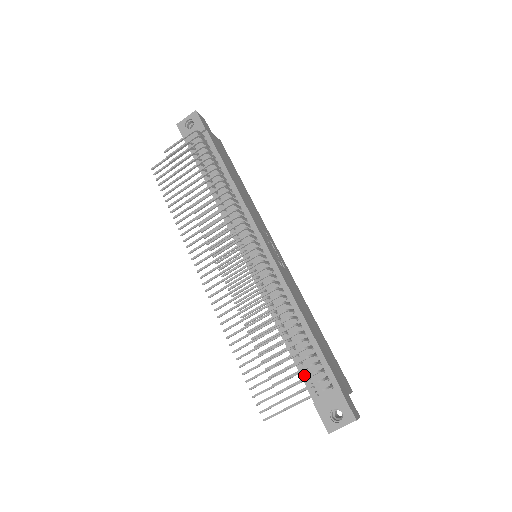
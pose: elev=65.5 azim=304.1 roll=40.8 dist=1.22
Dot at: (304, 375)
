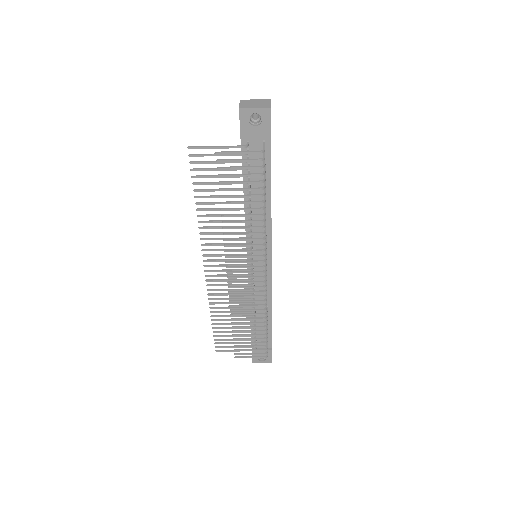
Dot at: (253, 337)
